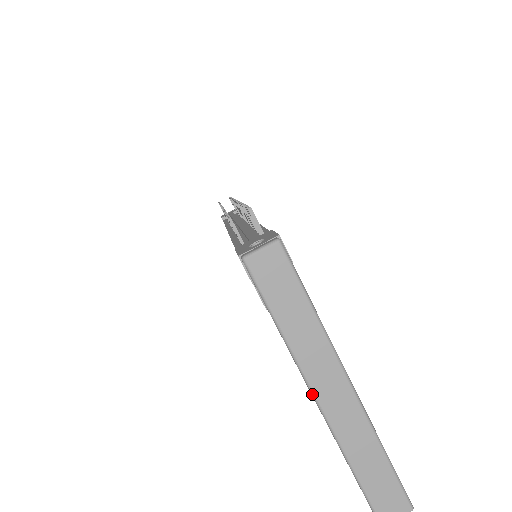
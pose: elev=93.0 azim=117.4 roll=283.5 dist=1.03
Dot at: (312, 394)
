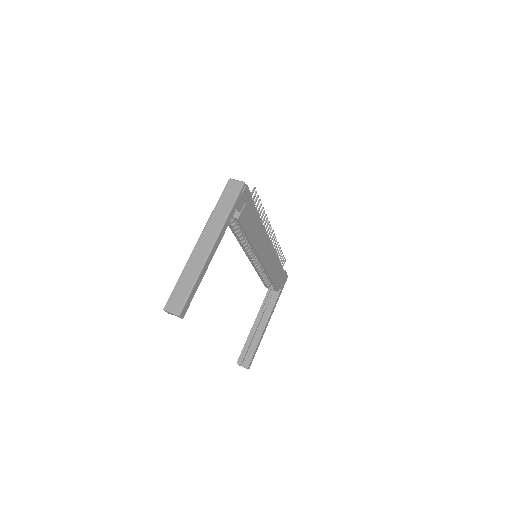
Dot at: (200, 236)
